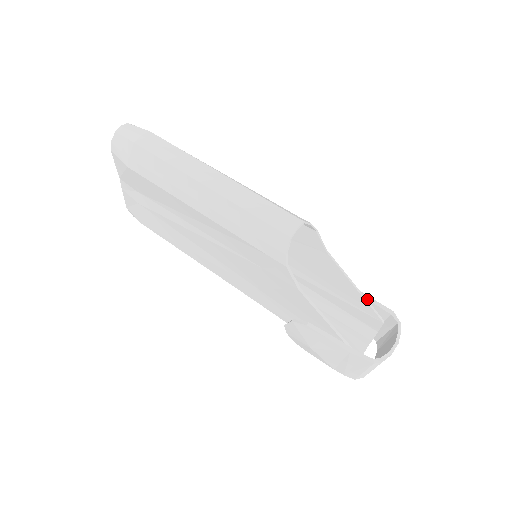
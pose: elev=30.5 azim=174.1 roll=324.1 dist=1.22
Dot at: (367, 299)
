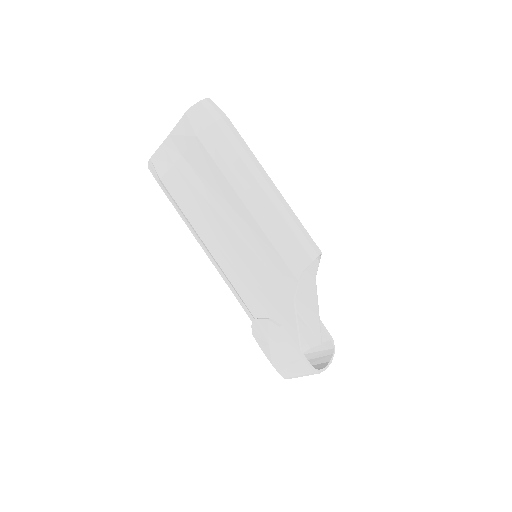
Dot at: (320, 323)
